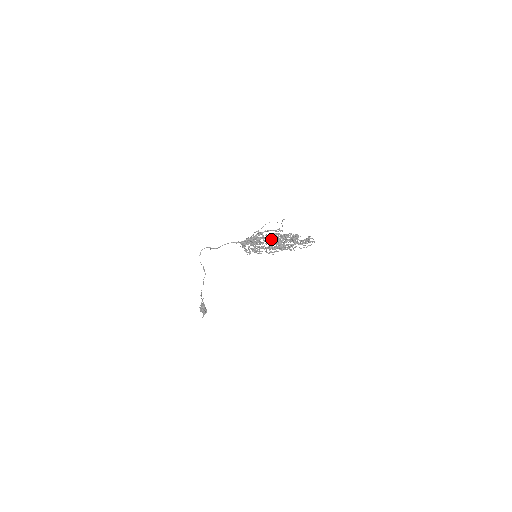
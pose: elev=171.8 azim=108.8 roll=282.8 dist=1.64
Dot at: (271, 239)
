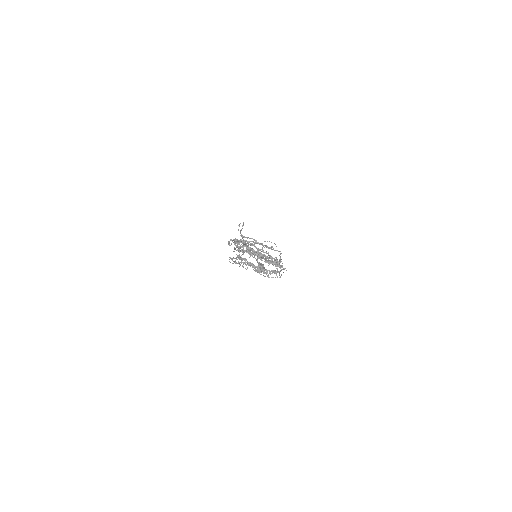
Dot at: occluded
